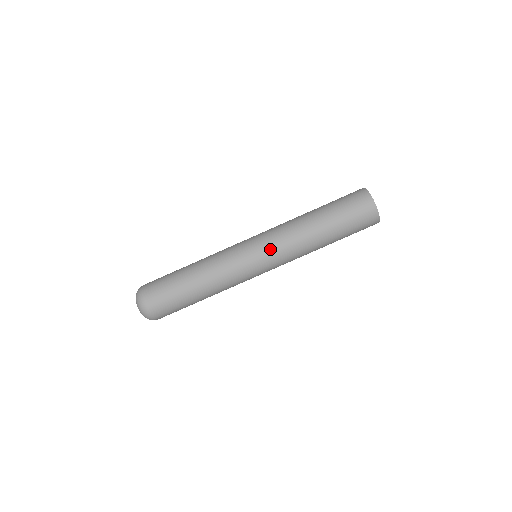
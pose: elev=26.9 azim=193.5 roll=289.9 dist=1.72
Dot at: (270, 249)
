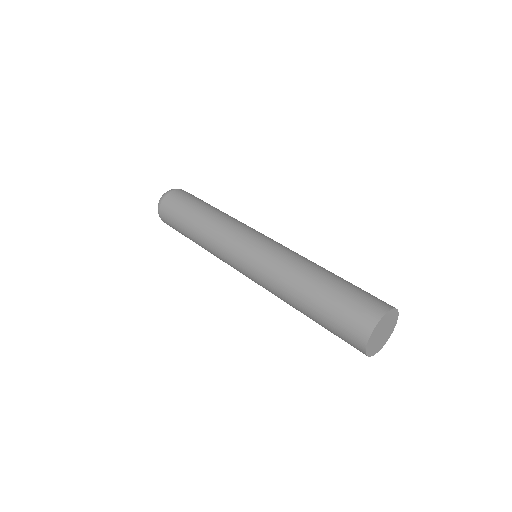
Dot at: (253, 273)
